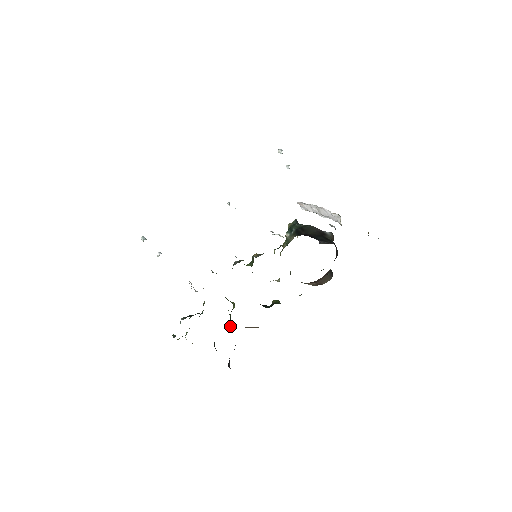
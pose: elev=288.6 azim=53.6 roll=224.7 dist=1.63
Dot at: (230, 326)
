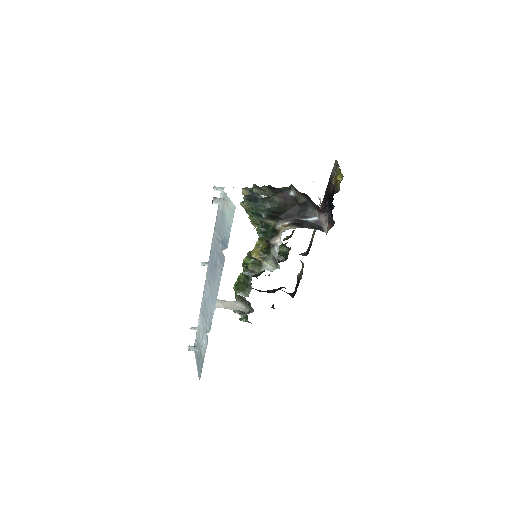
Dot at: (257, 278)
